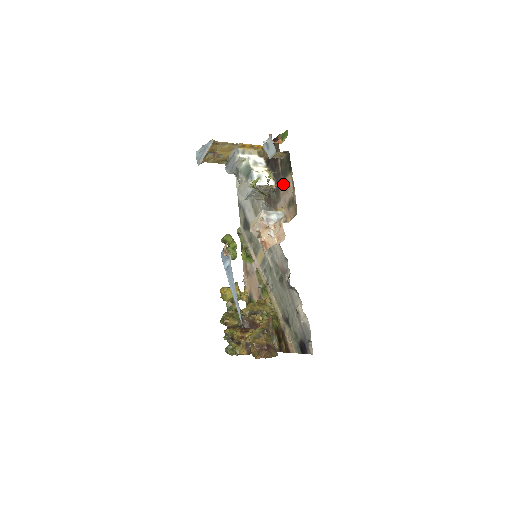
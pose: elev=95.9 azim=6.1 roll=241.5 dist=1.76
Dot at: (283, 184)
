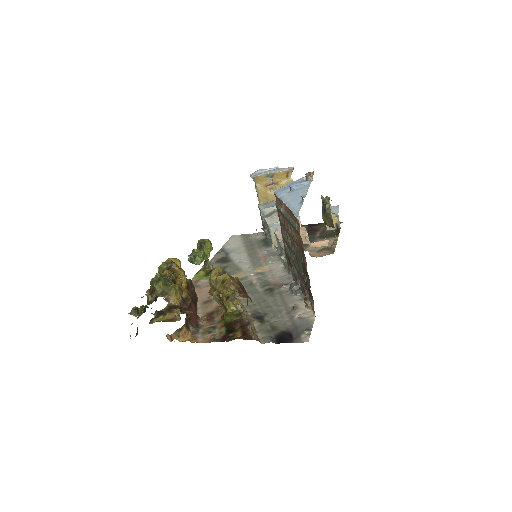
Dot at: occluded
